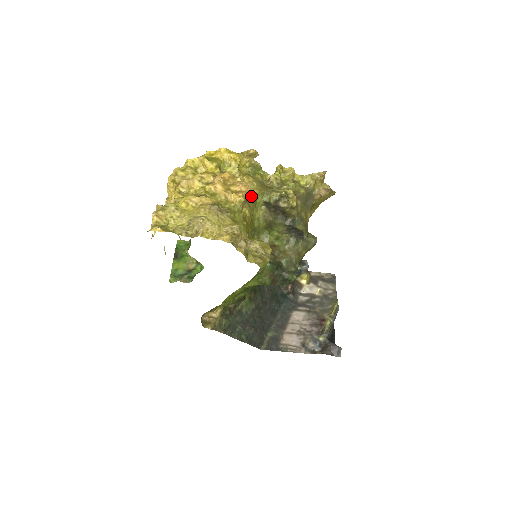
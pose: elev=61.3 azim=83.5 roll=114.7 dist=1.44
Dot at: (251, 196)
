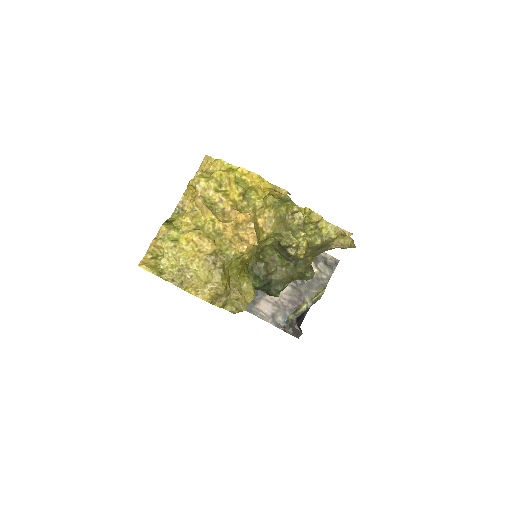
Dot at: (260, 240)
